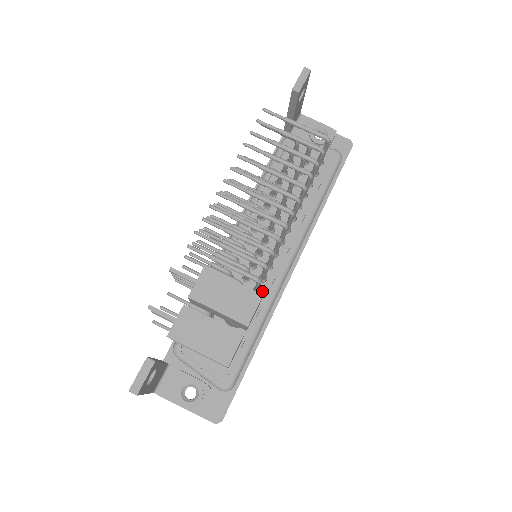
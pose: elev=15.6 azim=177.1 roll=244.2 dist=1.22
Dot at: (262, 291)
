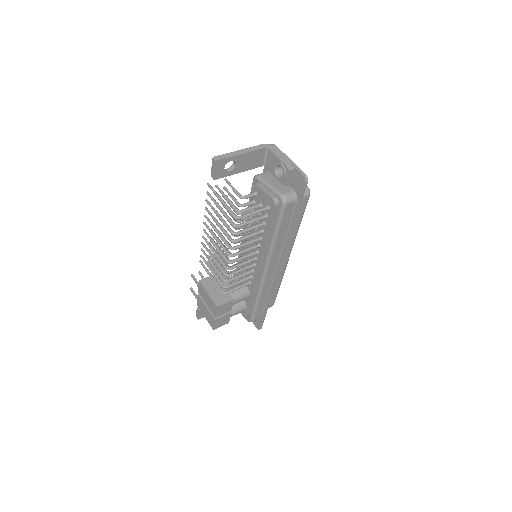
Dot at: (252, 284)
